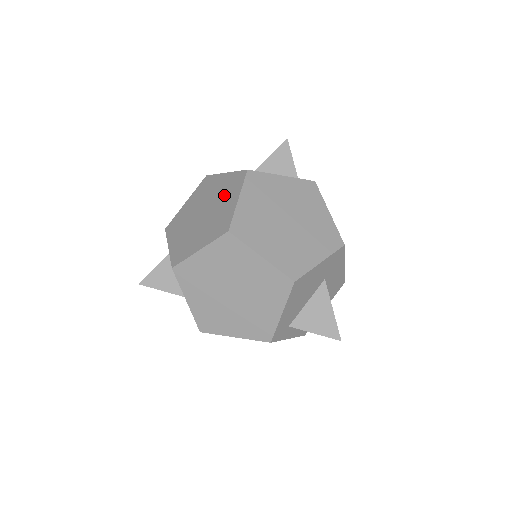
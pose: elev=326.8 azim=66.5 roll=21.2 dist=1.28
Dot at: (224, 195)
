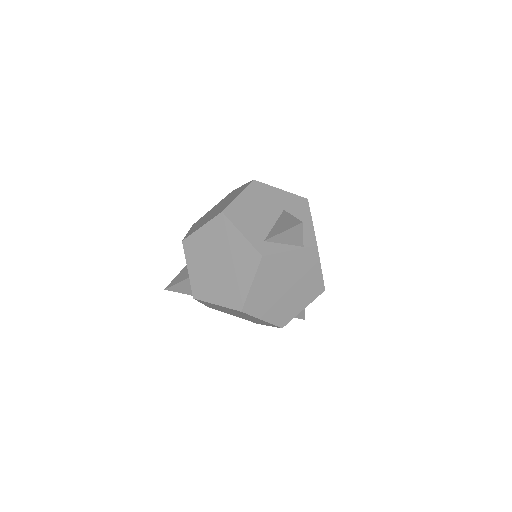
Dot at: (239, 265)
